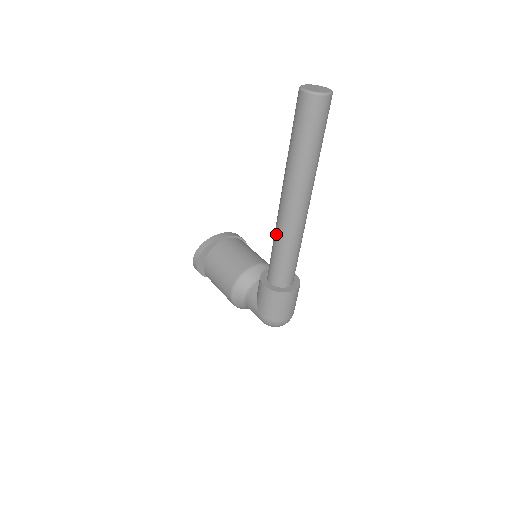
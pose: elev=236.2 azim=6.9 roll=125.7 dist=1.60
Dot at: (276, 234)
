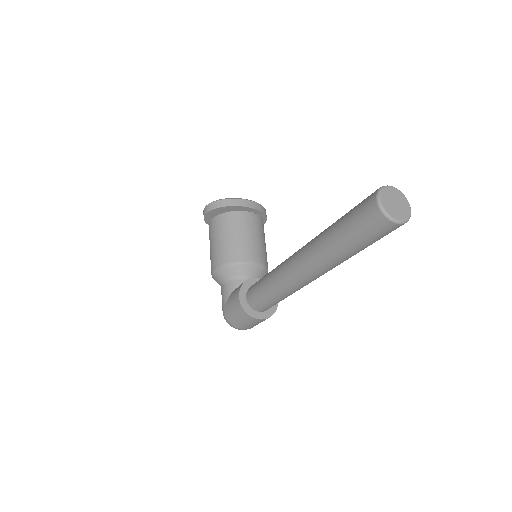
Dot at: (274, 273)
